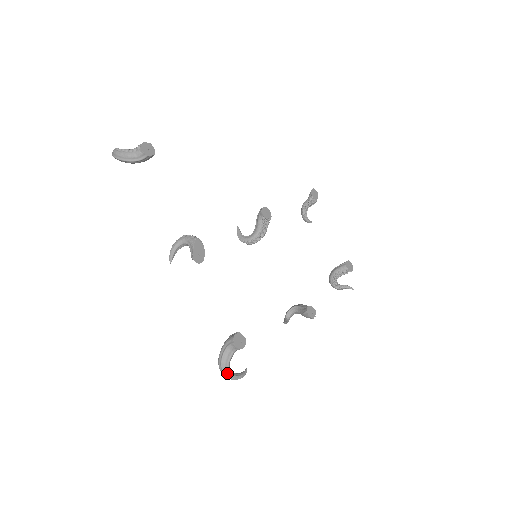
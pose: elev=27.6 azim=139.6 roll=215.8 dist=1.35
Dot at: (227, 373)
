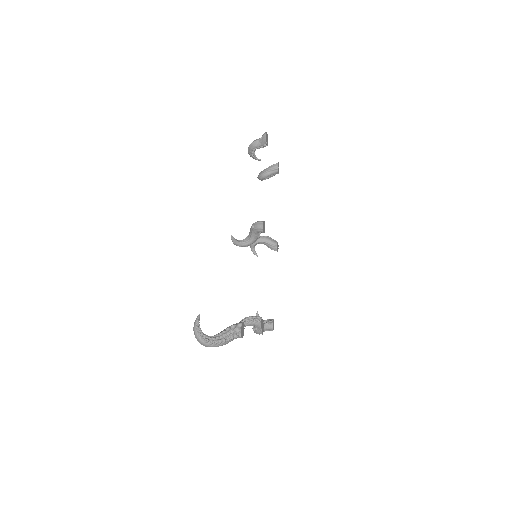
Dot at: occluded
